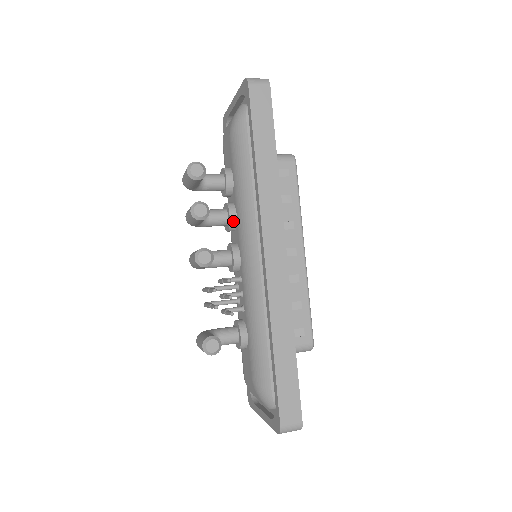
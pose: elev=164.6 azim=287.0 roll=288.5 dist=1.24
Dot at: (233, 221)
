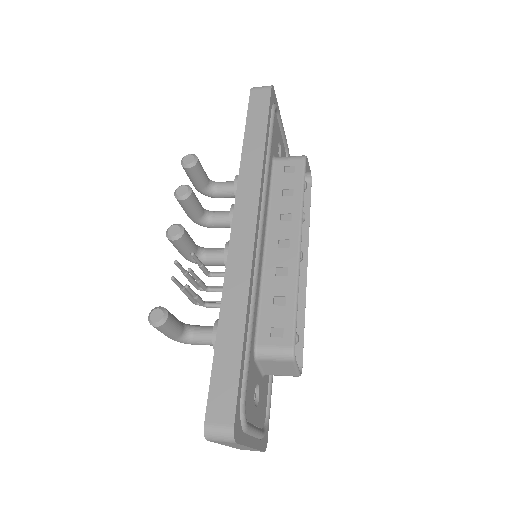
Dot at: occluded
